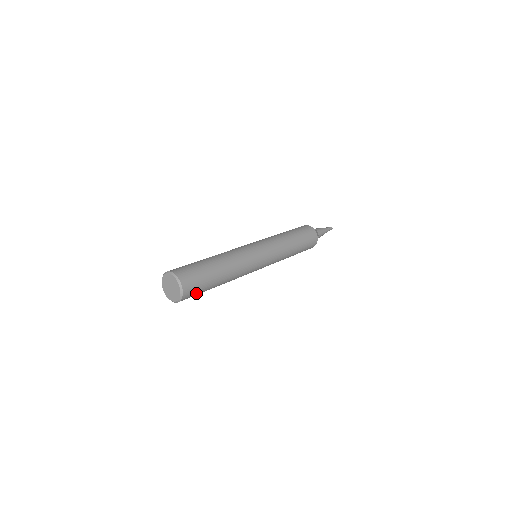
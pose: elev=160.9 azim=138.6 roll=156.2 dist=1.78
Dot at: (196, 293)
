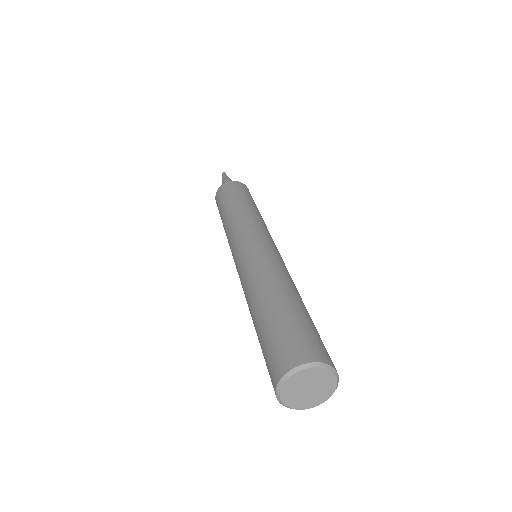
Dot at: occluded
